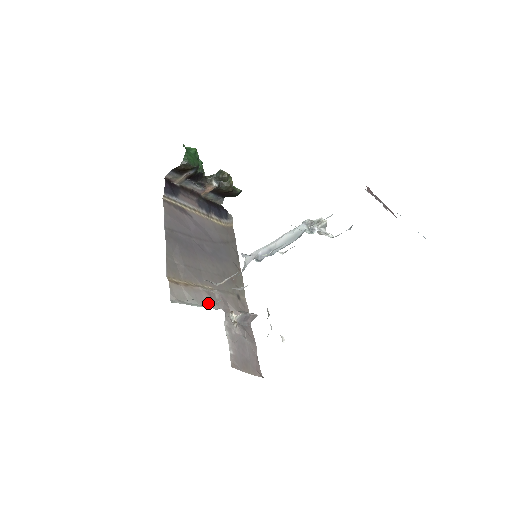
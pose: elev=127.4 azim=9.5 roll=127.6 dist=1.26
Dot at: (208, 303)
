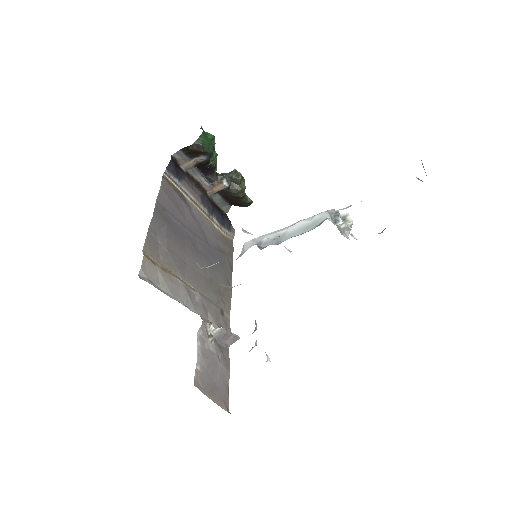
Dot at: (185, 301)
